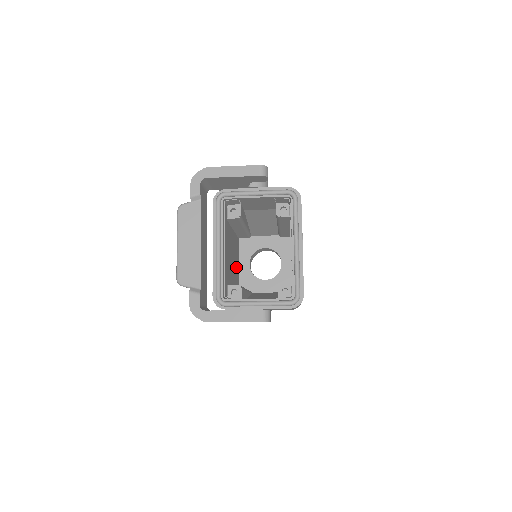
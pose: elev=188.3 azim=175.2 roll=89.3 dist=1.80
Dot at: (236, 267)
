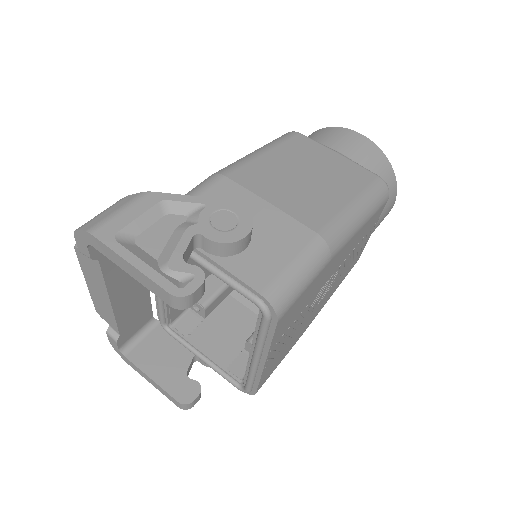
Dot at: occluded
